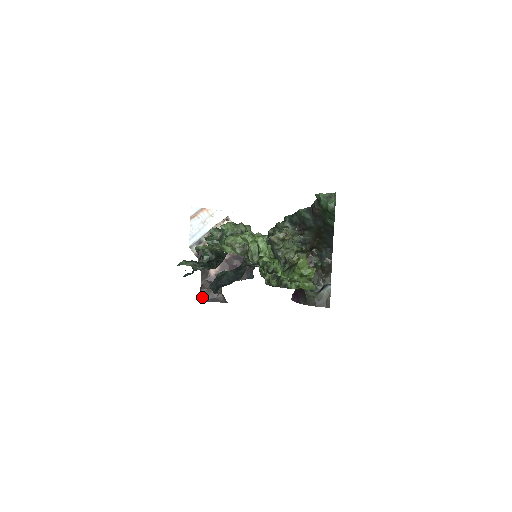
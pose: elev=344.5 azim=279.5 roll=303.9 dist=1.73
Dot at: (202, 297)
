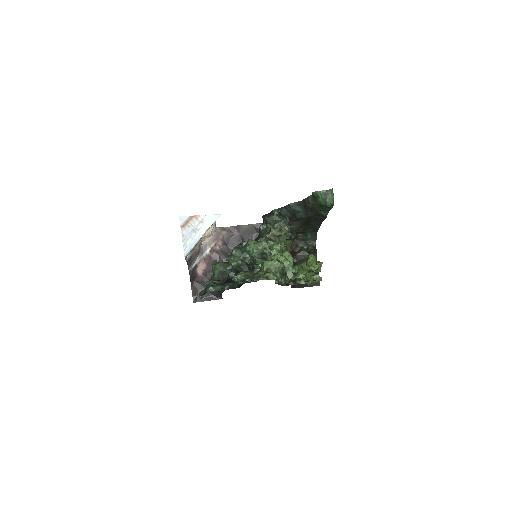
Dot at: (195, 298)
